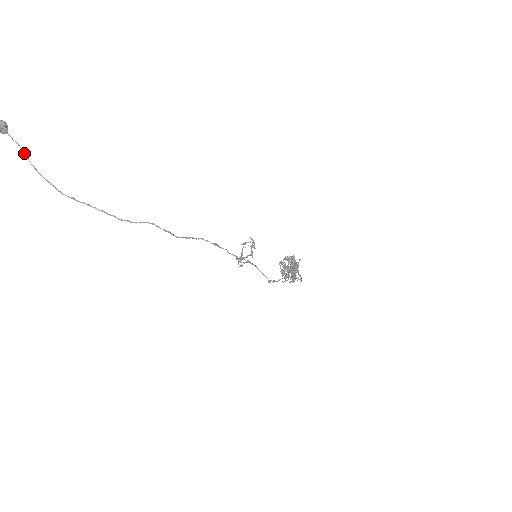
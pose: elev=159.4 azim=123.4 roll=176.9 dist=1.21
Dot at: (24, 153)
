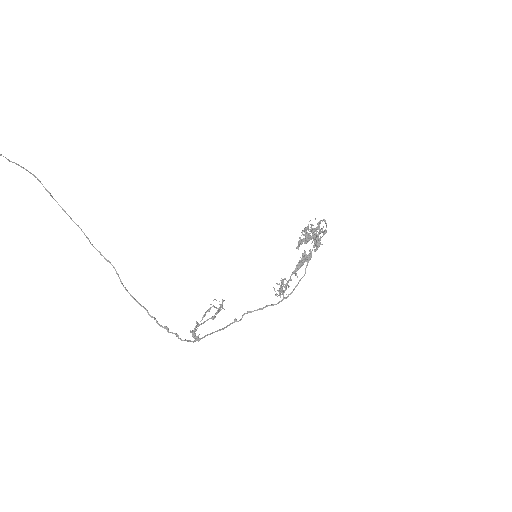
Dot at: out of frame
